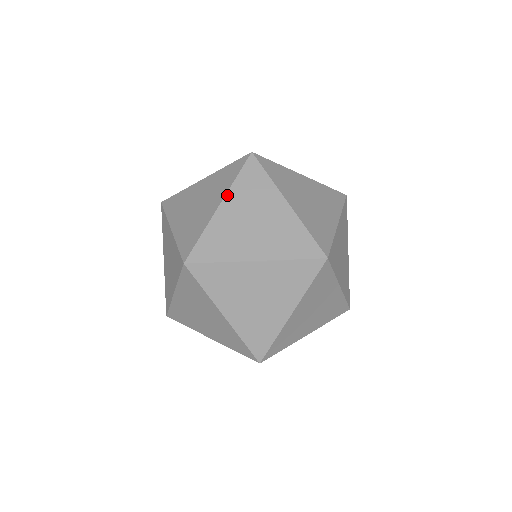
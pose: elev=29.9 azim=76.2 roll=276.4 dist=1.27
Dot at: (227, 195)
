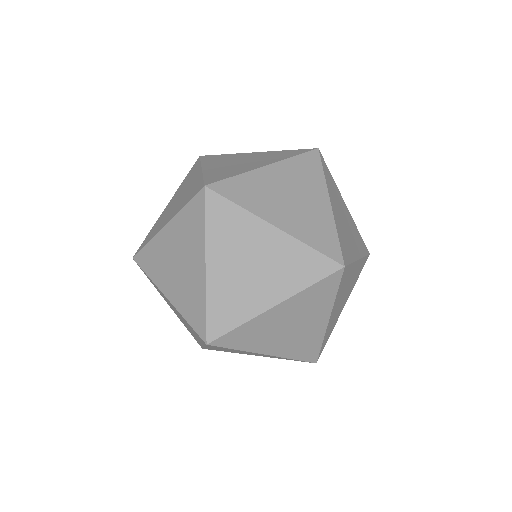
Dot at: (278, 163)
